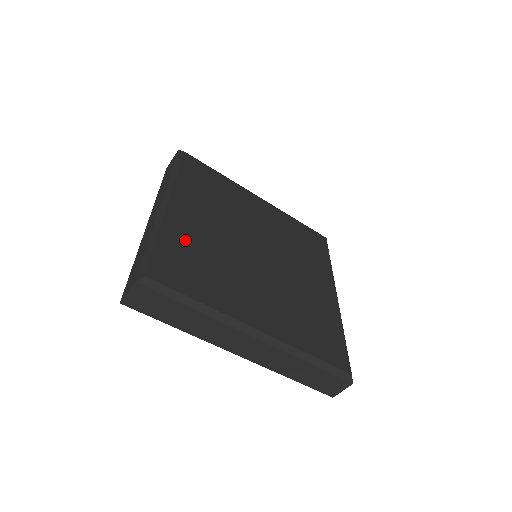
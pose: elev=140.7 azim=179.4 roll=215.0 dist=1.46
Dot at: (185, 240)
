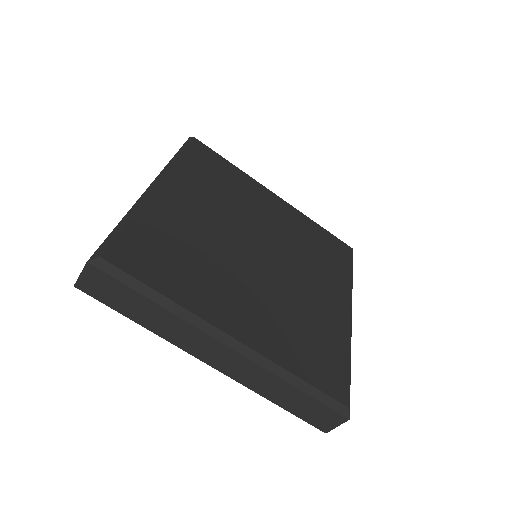
Dot at: (166, 226)
